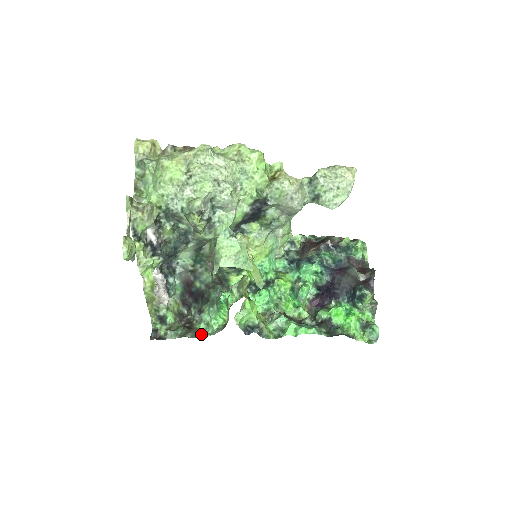
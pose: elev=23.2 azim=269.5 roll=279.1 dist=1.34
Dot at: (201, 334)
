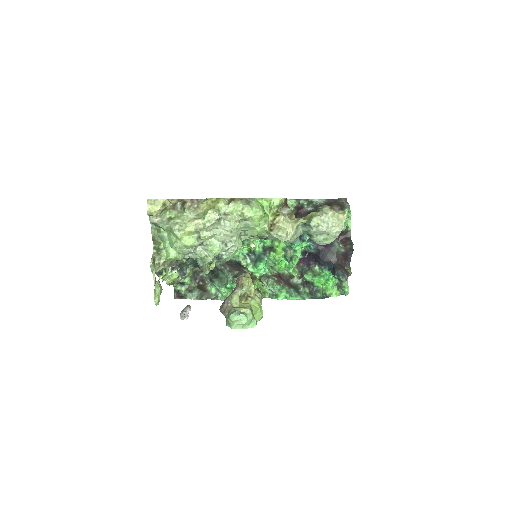
Dot at: (213, 296)
